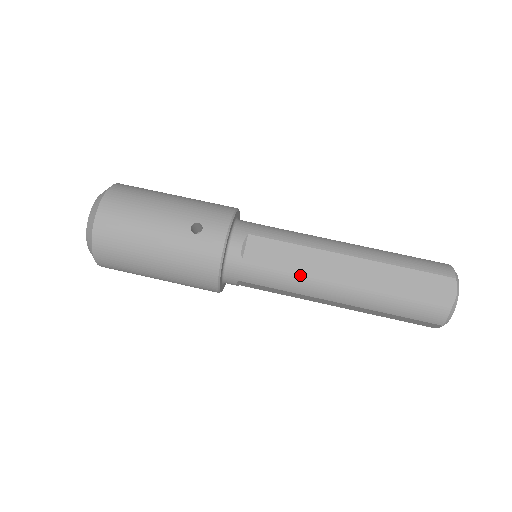
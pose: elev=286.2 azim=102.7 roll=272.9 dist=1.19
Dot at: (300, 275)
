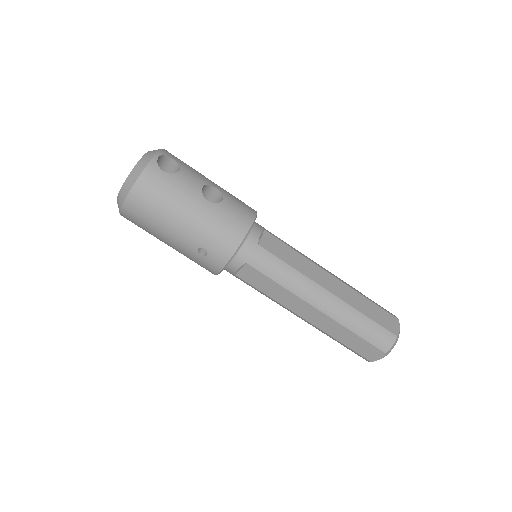
Dot at: (275, 301)
